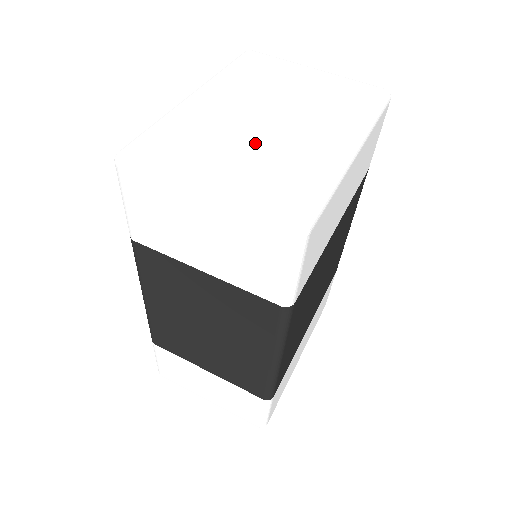
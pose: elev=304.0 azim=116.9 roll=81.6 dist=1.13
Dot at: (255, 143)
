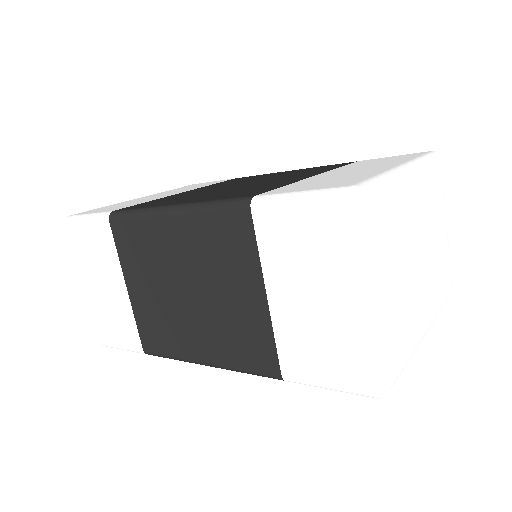
Dot at: (406, 278)
